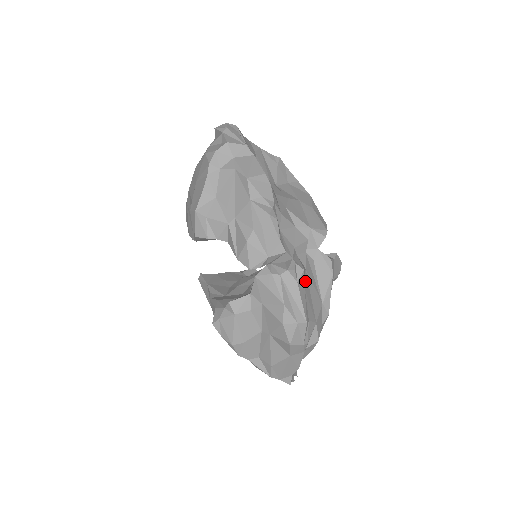
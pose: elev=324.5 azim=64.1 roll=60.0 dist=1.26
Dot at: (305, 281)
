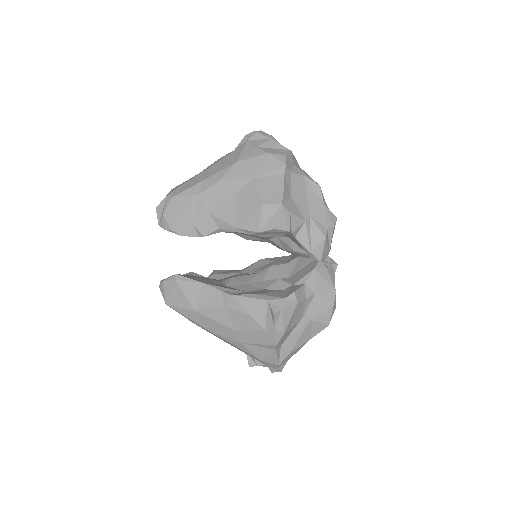
Dot at: occluded
